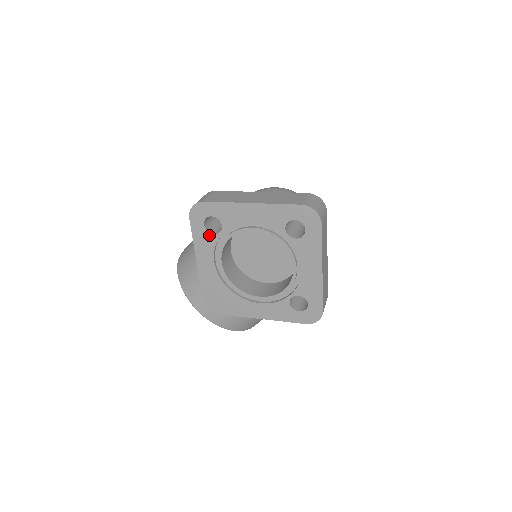
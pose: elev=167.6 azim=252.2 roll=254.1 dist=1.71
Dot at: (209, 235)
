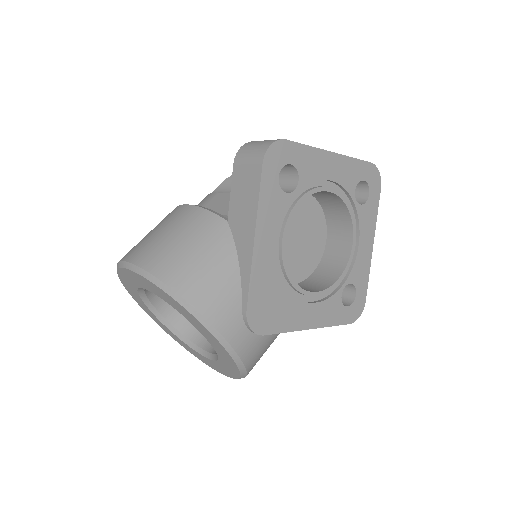
Dot at: (281, 194)
